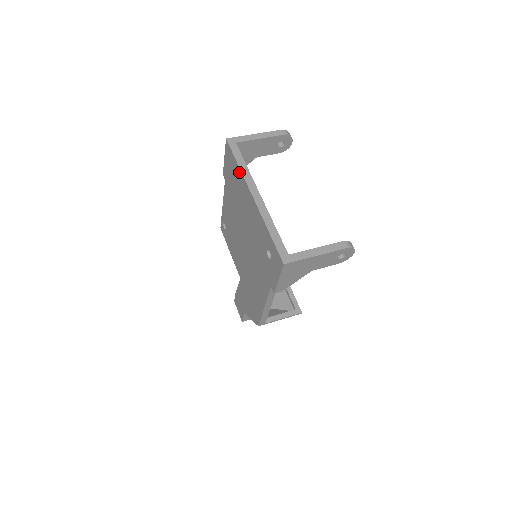
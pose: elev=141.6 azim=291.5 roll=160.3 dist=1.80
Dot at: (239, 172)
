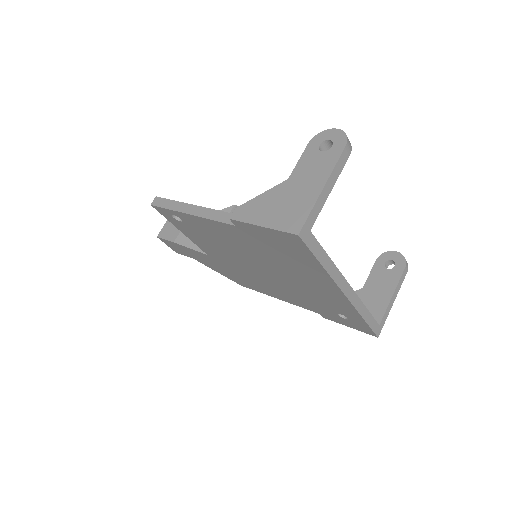
Dot at: (320, 271)
